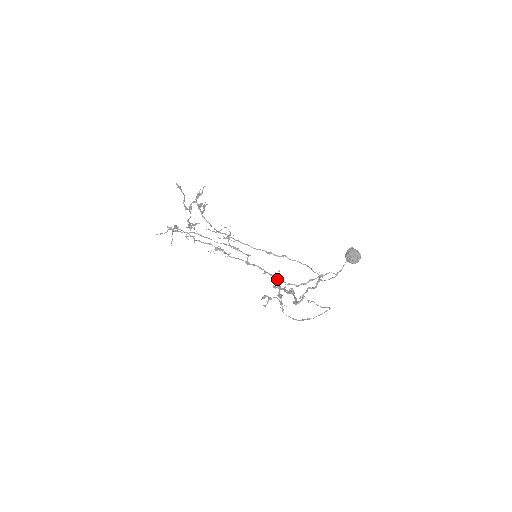
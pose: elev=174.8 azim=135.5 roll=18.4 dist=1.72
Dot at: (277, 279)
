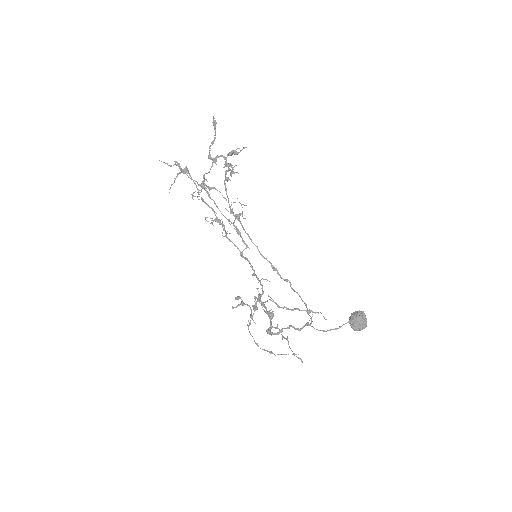
Dot at: (262, 288)
